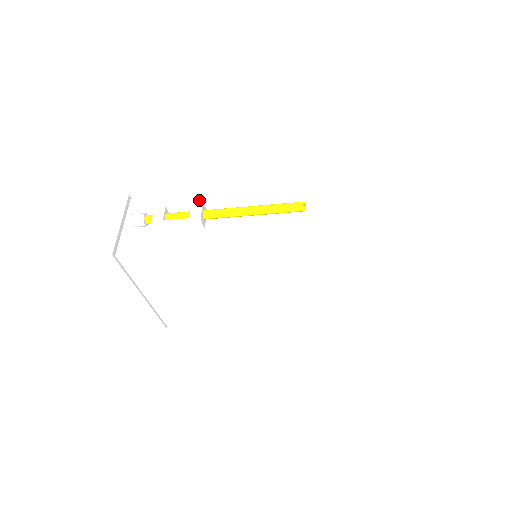
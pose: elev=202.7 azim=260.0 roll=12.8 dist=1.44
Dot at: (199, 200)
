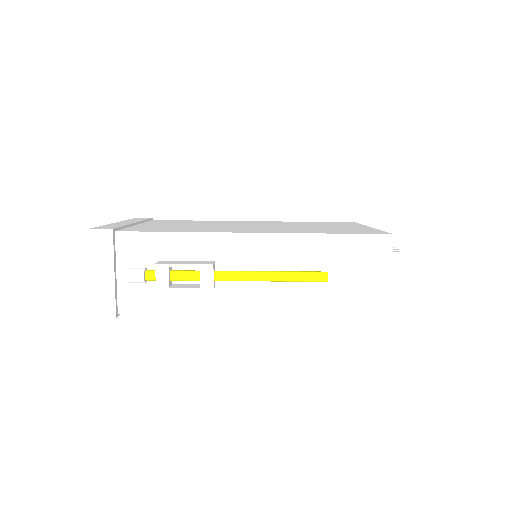
Dot at: (203, 244)
